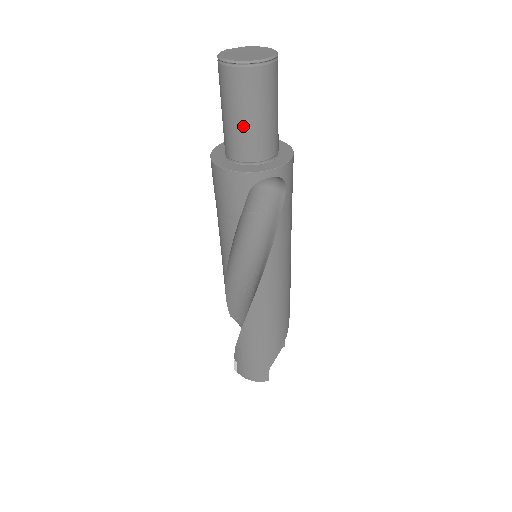
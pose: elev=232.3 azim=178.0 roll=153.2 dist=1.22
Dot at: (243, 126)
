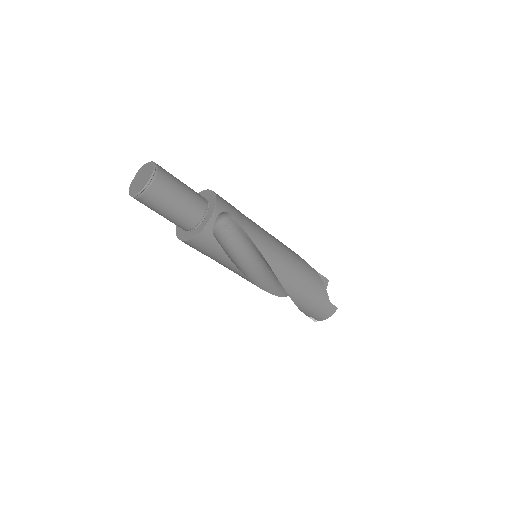
Dot at: (177, 212)
